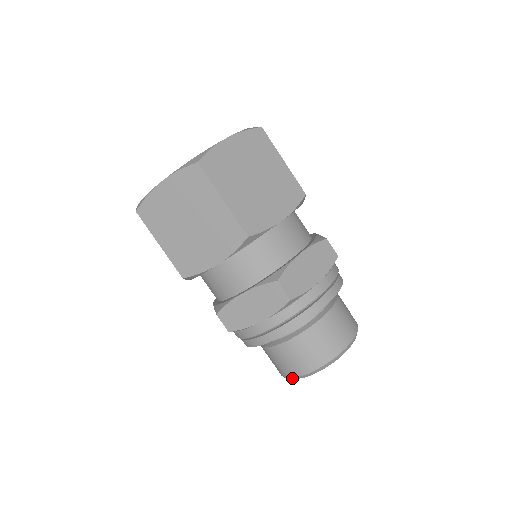
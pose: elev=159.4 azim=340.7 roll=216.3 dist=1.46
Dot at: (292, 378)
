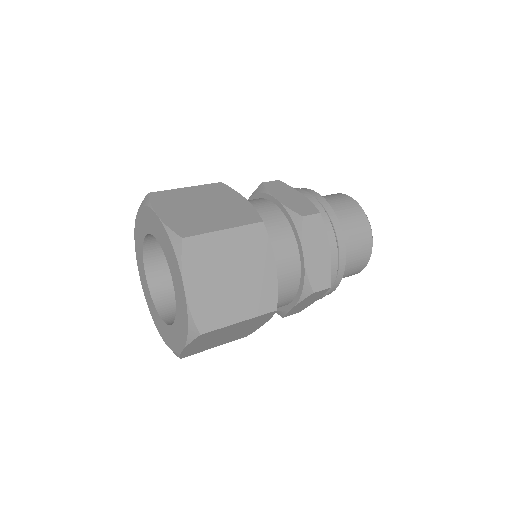
Dot at: occluded
